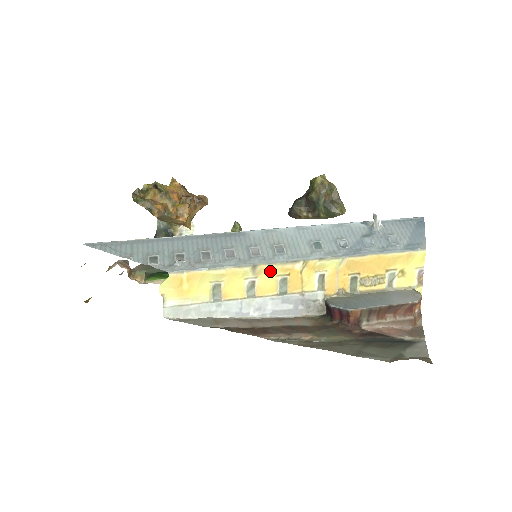
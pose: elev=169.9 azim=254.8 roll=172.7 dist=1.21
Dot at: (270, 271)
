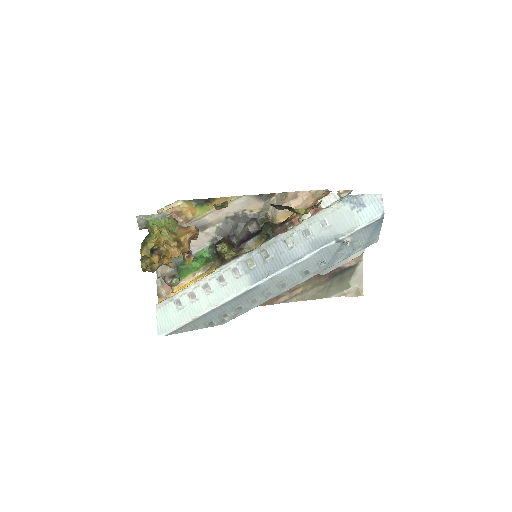
Dot at: occluded
